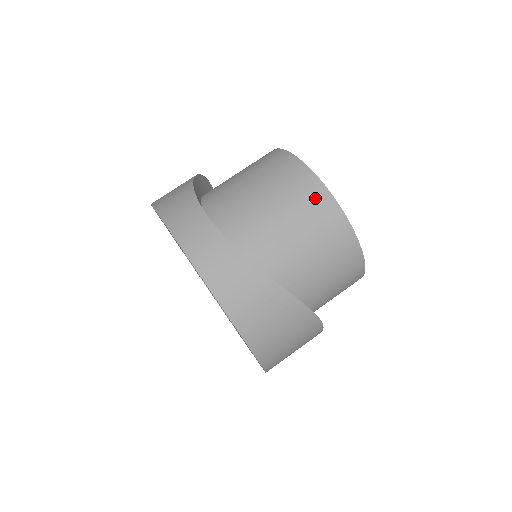
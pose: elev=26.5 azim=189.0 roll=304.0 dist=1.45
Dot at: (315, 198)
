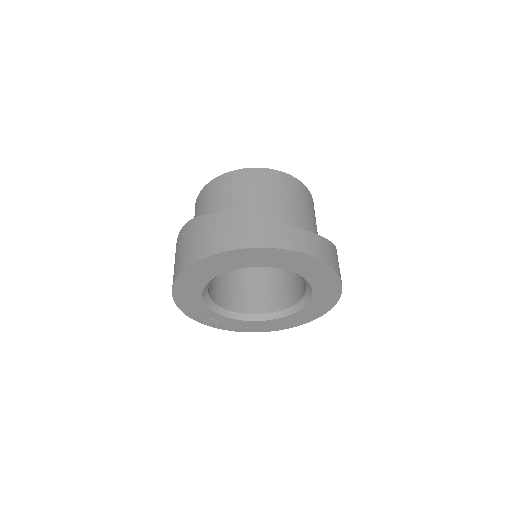
Dot at: (302, 190)
